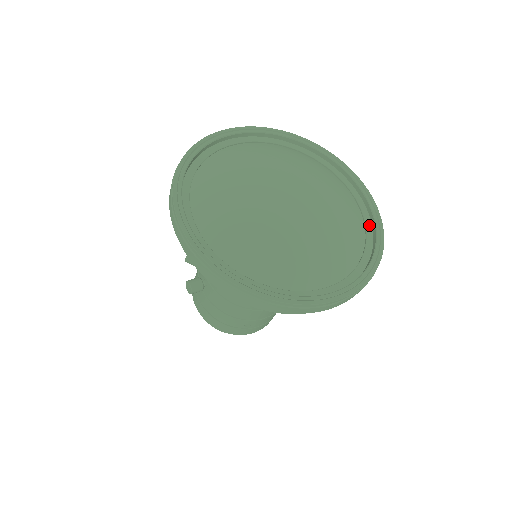
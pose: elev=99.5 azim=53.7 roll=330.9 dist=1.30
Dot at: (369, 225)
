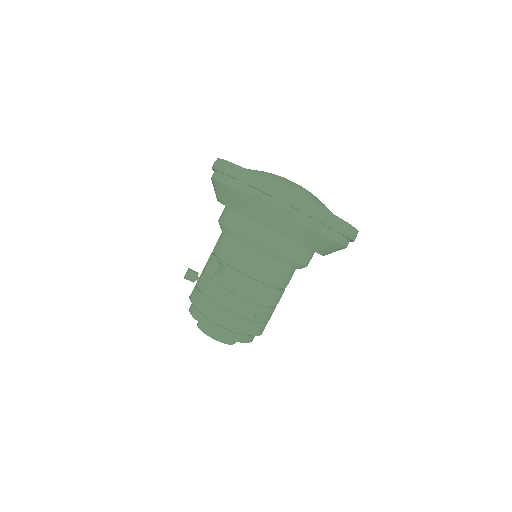
Dot at: occluded
